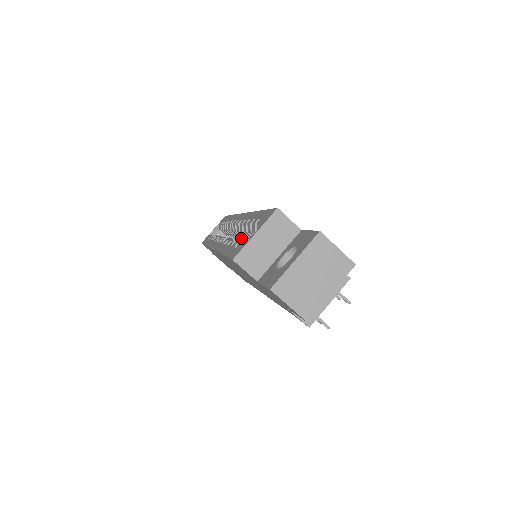
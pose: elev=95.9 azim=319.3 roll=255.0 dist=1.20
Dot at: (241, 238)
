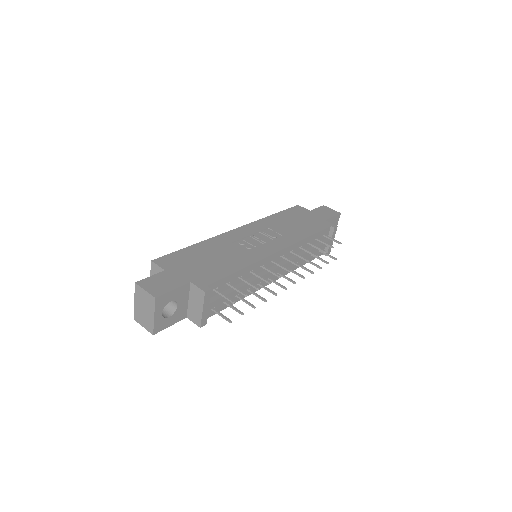
Dot at: occluded
